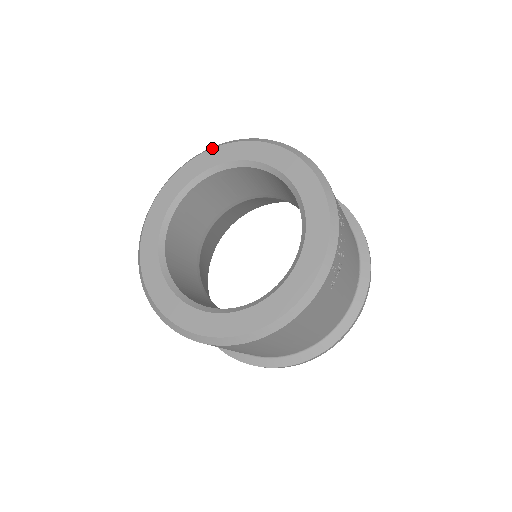
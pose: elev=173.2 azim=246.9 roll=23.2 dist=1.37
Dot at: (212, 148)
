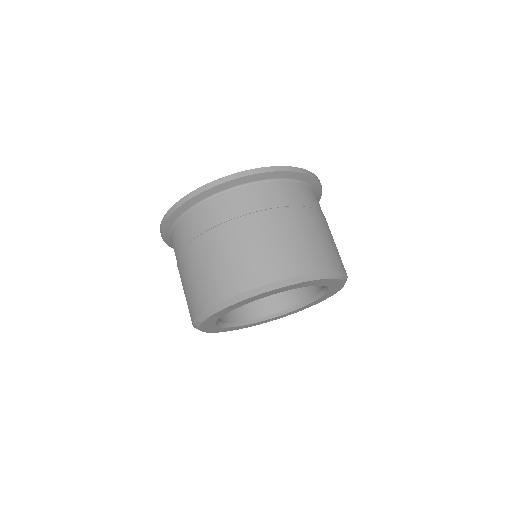
Dot at: (248, 299)
